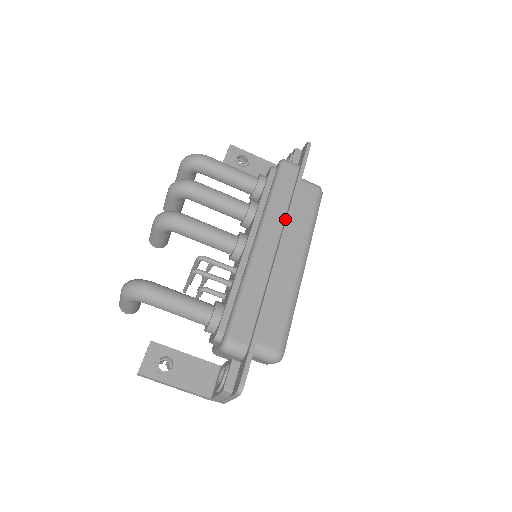
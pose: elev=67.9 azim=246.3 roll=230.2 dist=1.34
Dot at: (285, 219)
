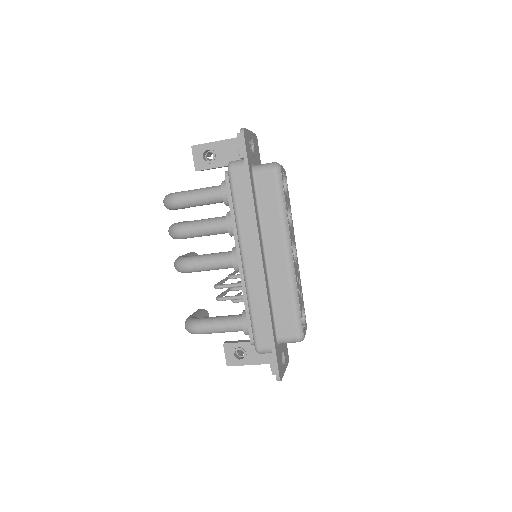
Dot at: (254, 231)
